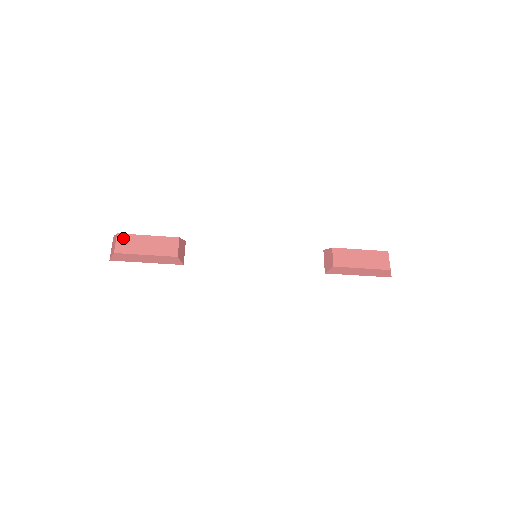
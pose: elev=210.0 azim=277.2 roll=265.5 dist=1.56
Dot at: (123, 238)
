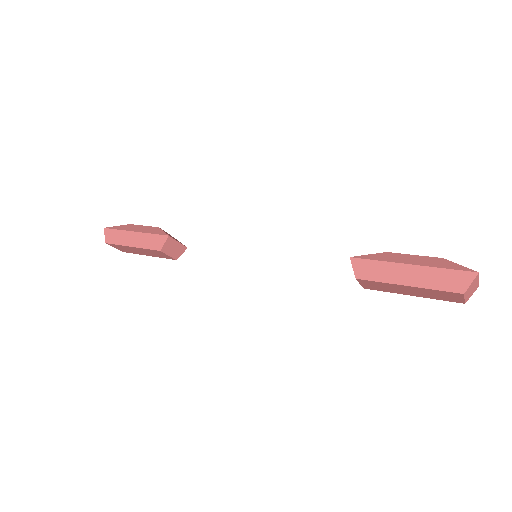
Dot at: (115, 246)
